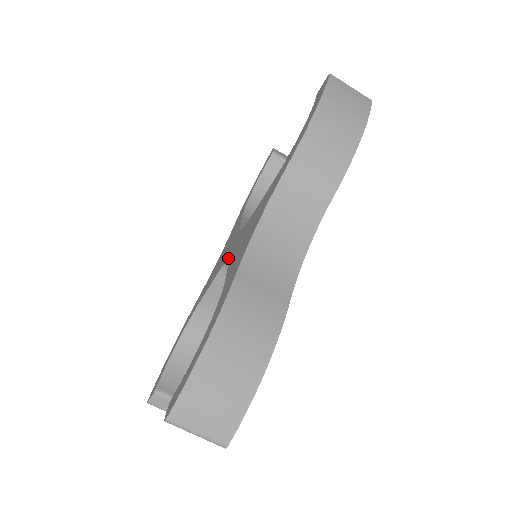
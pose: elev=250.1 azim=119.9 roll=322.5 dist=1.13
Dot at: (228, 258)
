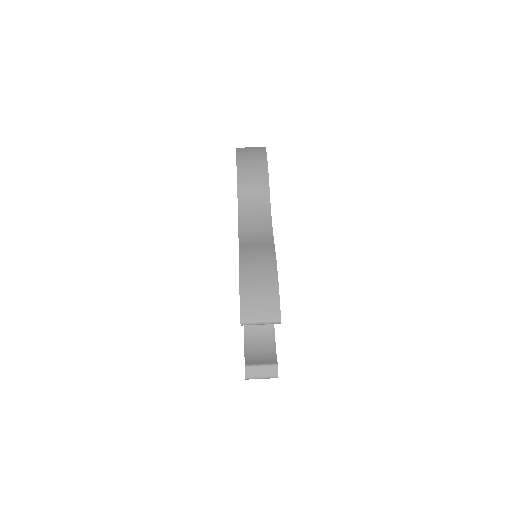
Dot at: occluded
